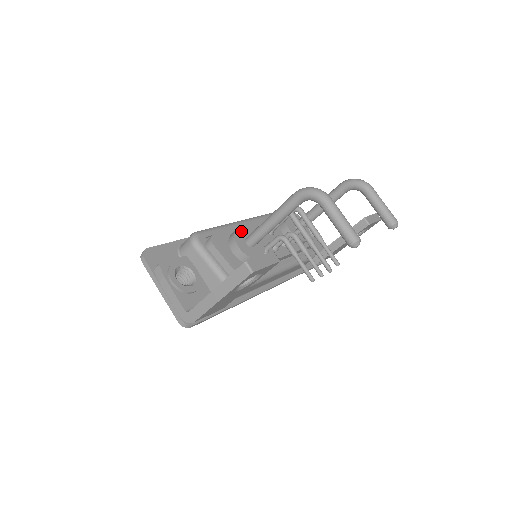
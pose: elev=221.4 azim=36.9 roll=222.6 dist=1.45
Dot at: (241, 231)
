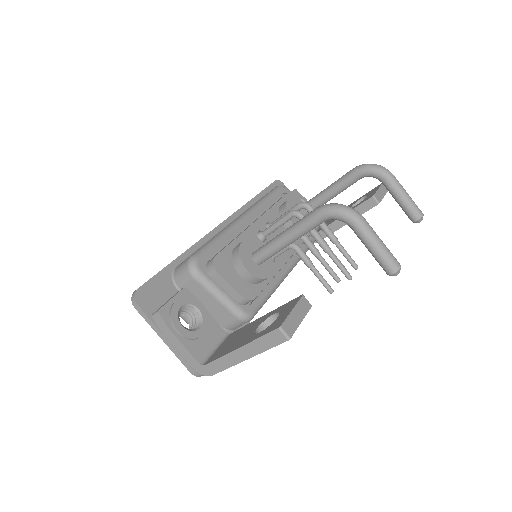
Dot at: (245, 246)
